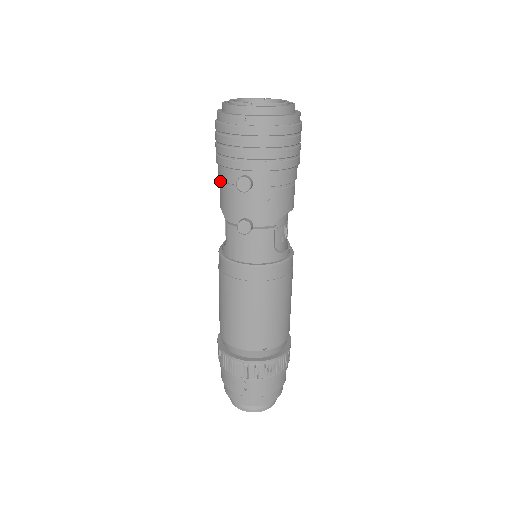
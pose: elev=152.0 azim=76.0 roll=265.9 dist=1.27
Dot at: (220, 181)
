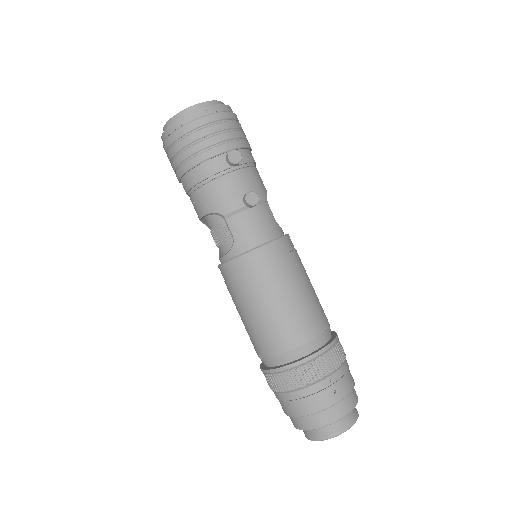
Dot at: (198, 186)
